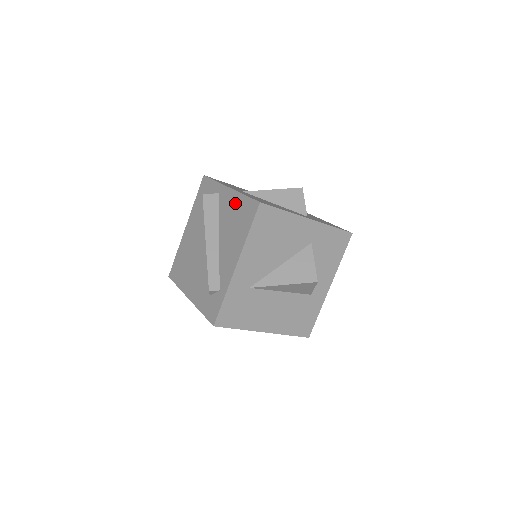
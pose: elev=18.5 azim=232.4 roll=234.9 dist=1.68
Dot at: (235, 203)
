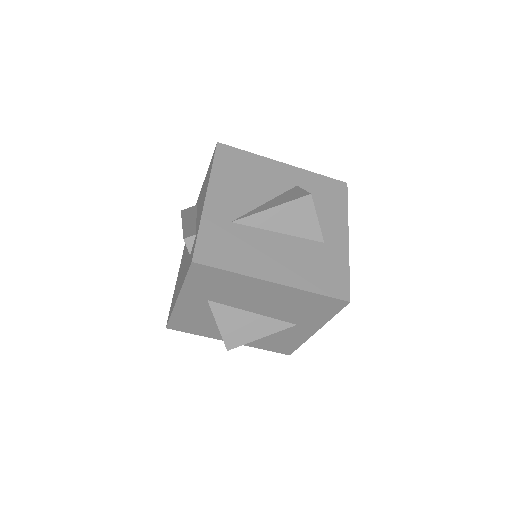
Dot at: occluded
